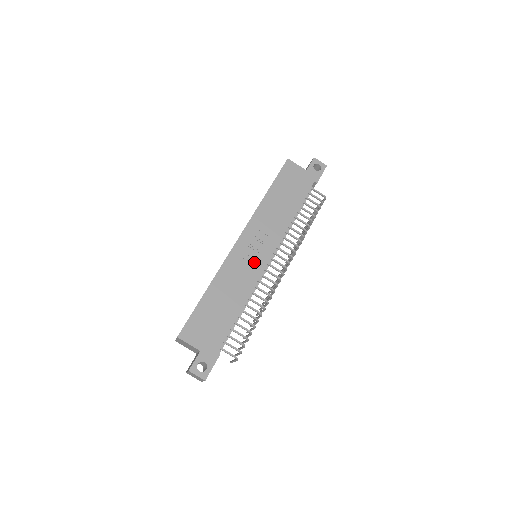
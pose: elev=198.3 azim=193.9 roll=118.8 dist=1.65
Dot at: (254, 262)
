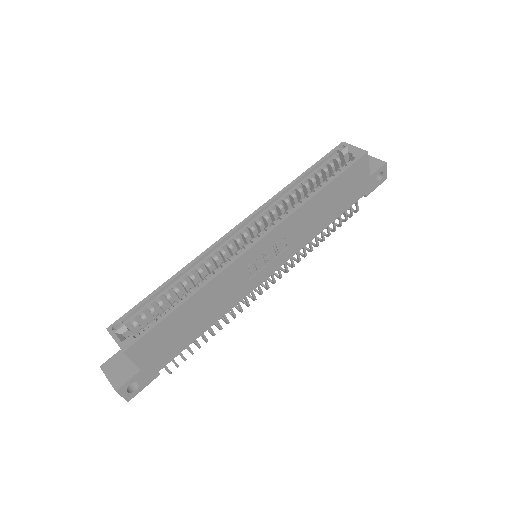
Dot at: (255, 275)
